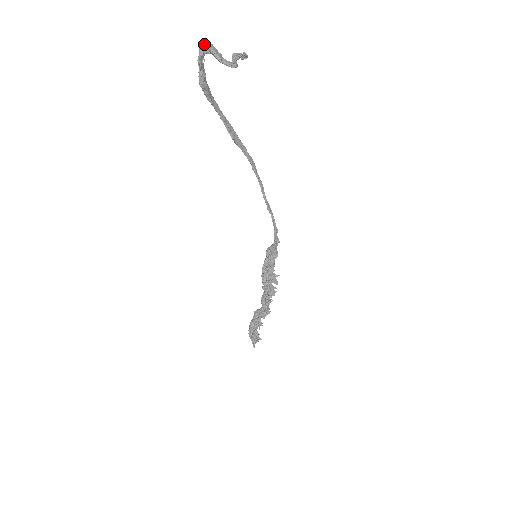
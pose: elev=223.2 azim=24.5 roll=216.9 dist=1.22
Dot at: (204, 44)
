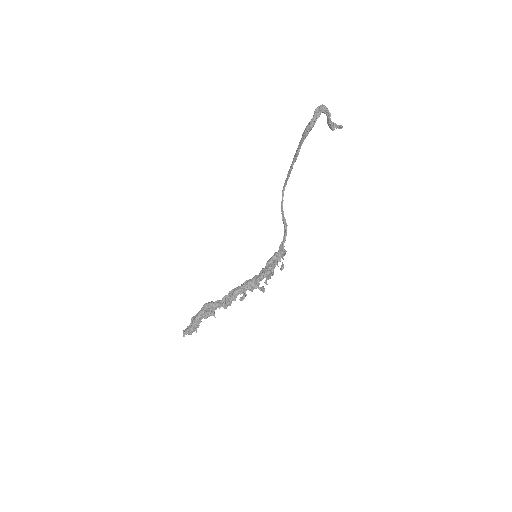
Dot at: (325, 106)
